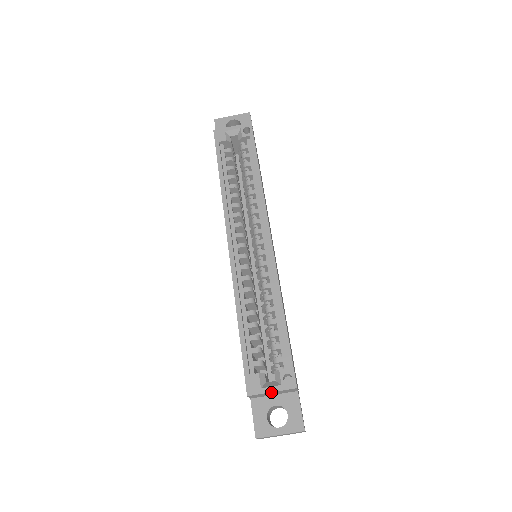
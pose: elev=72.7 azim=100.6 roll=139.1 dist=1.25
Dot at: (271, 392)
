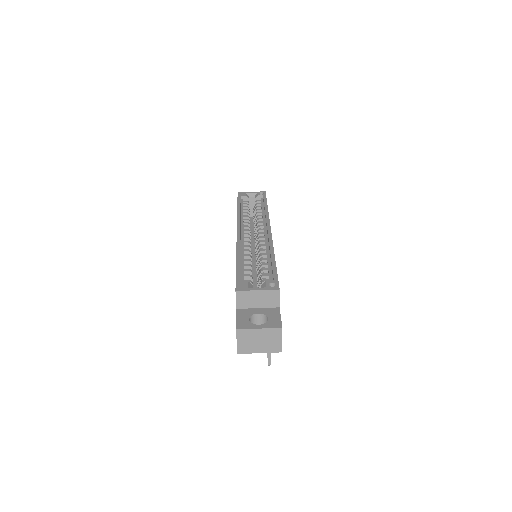
Dot at: (257, 291)
